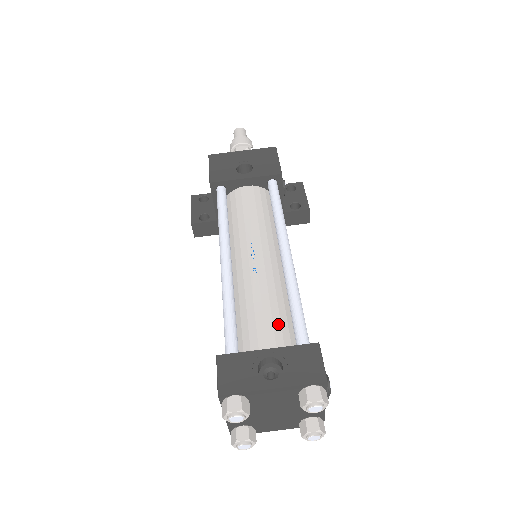
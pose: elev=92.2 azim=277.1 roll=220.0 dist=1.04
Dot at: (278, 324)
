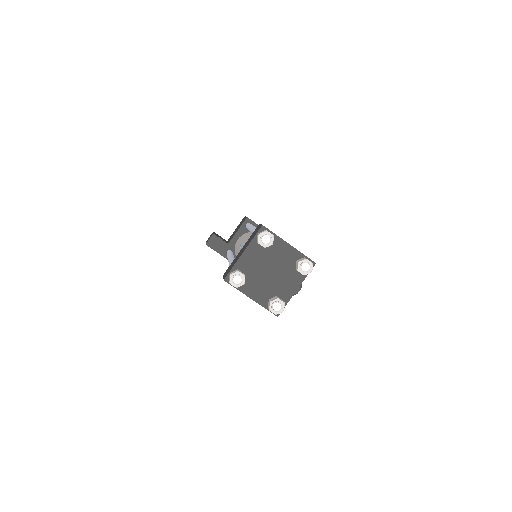
Dot at: occluded
